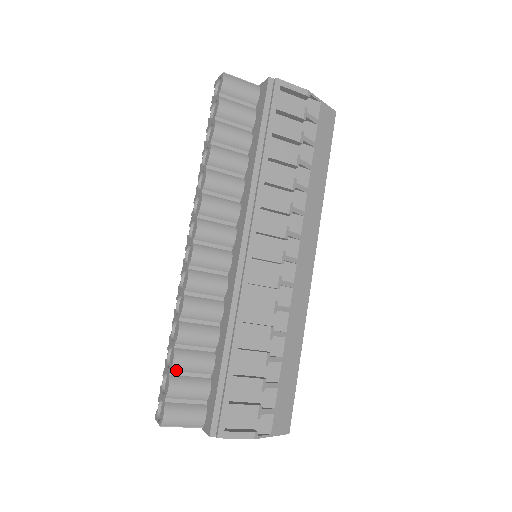
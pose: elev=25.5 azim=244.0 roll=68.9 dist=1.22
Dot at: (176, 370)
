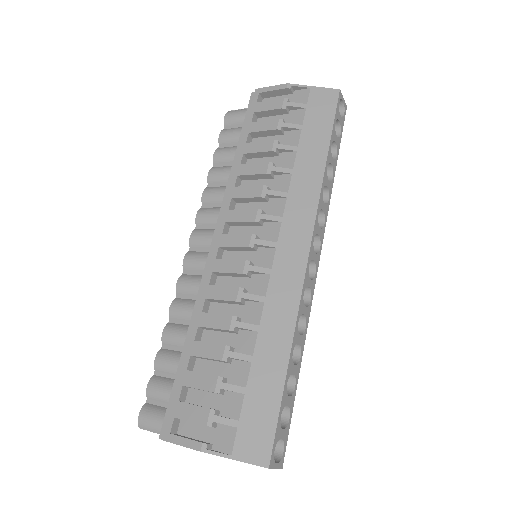
Dot at: (159, 370)
